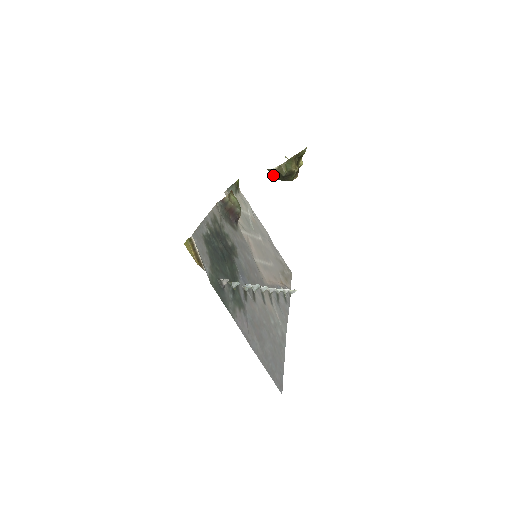
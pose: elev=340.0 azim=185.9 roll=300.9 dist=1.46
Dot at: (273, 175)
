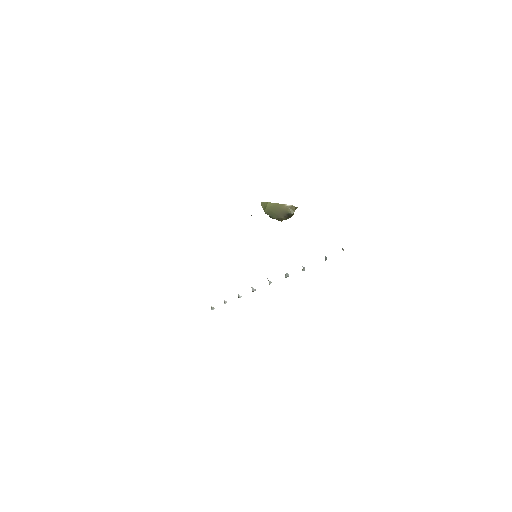
Dot at: (271, 209)
